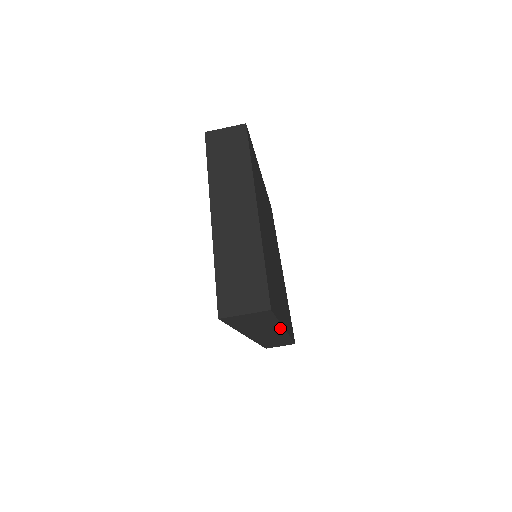
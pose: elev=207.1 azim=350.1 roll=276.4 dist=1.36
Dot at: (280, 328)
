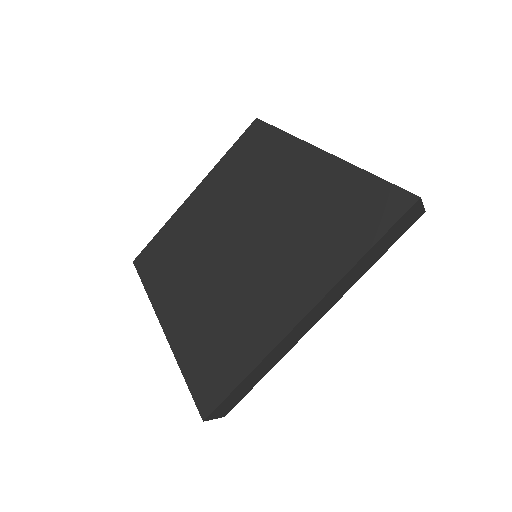
Dot at: (343, 294)
